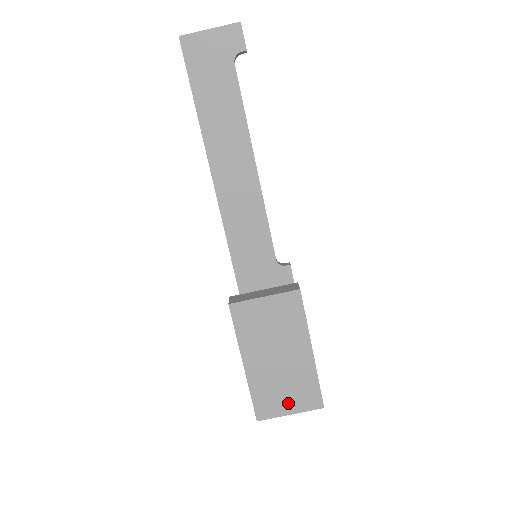
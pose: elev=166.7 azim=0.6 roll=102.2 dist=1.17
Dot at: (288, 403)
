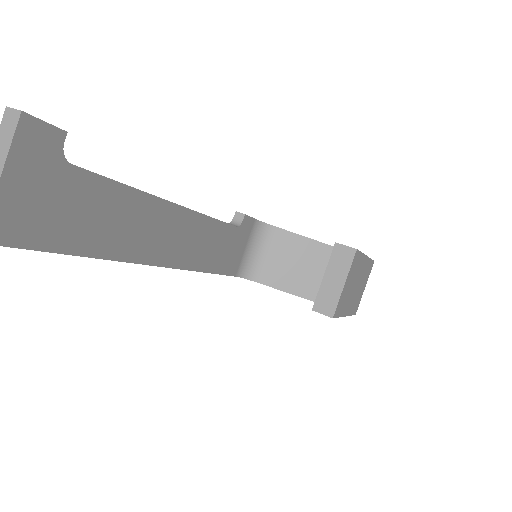
Dot at: (363, 288)
